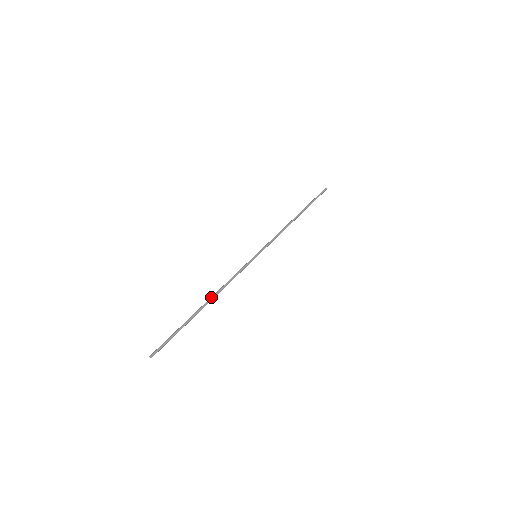
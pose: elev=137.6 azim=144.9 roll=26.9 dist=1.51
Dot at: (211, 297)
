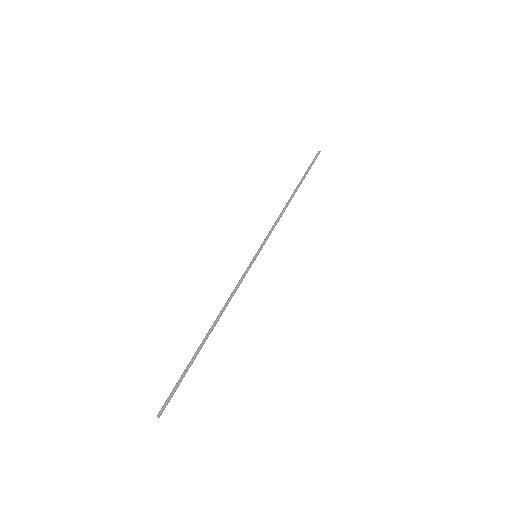
Dot at: (214, 322)
